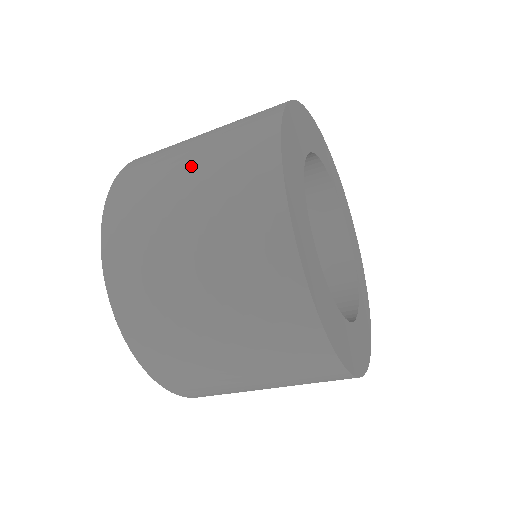
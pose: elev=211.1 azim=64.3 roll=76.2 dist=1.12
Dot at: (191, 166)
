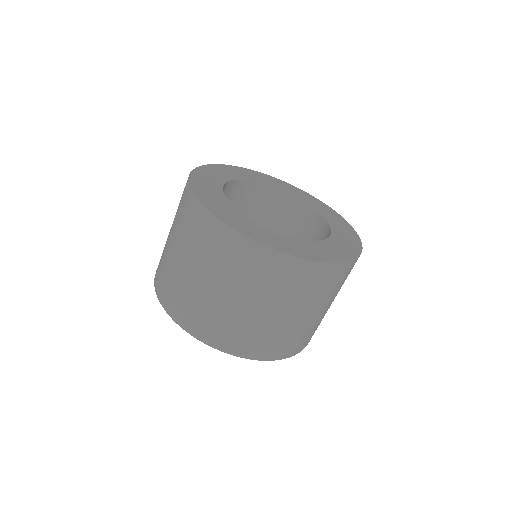
Dot at: (171, 231)
